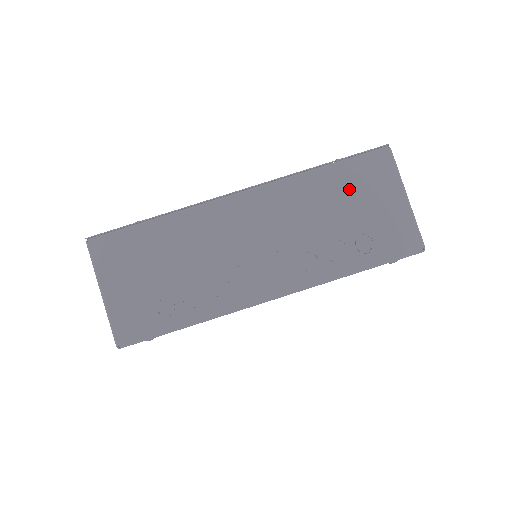
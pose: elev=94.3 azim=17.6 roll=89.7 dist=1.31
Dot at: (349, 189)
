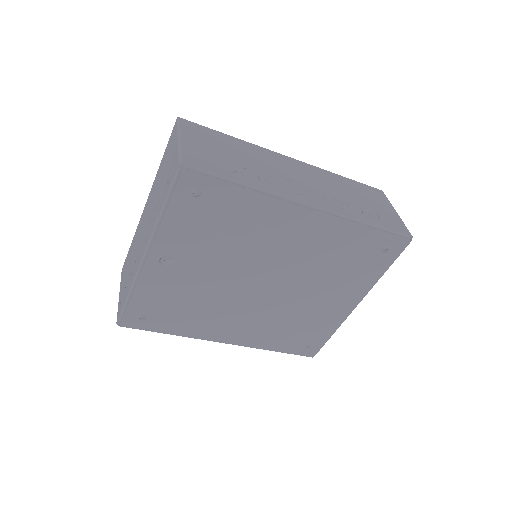
Dot at: (361, 192)
